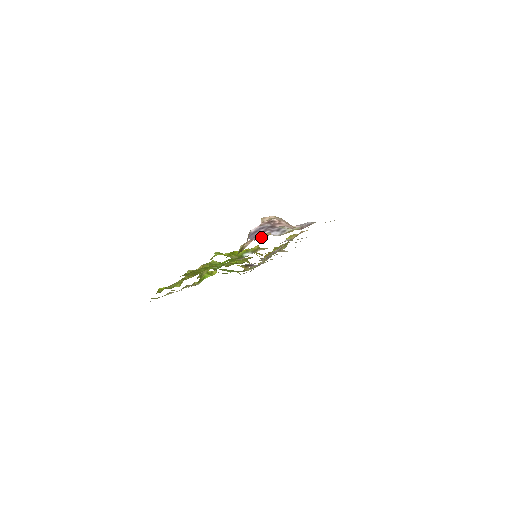
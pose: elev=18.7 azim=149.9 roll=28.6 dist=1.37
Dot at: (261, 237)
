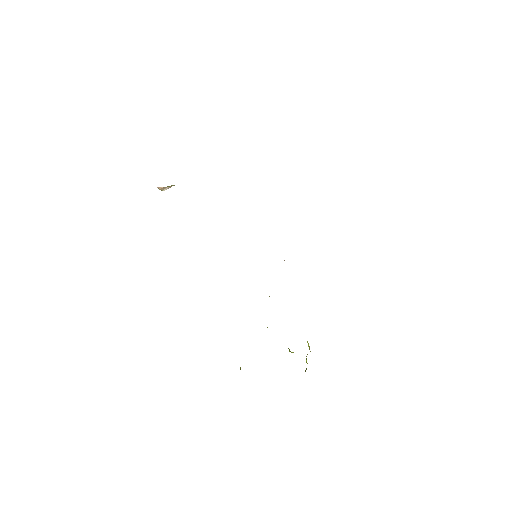
Dot at: occluded
